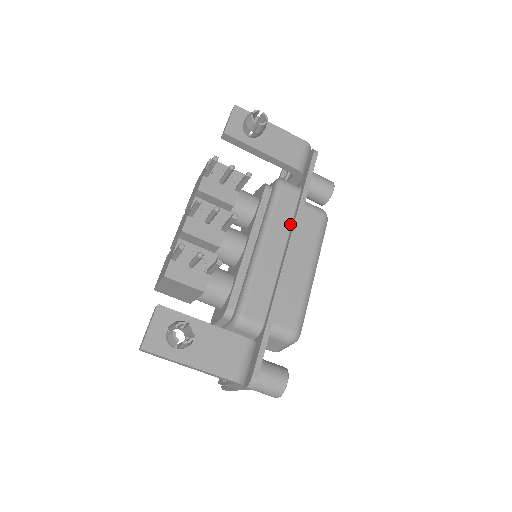
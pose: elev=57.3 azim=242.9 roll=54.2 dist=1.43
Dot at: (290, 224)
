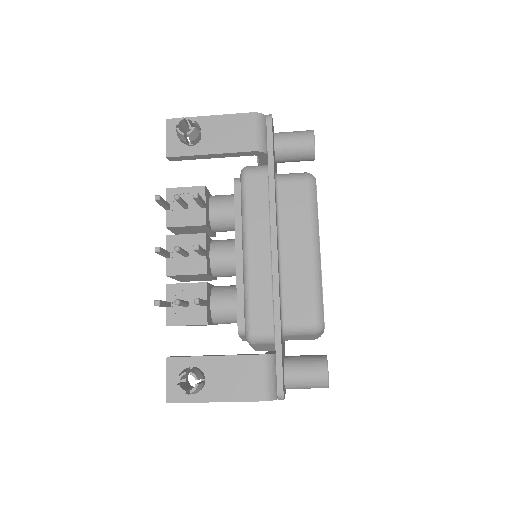
Dot at: (268, 214)
